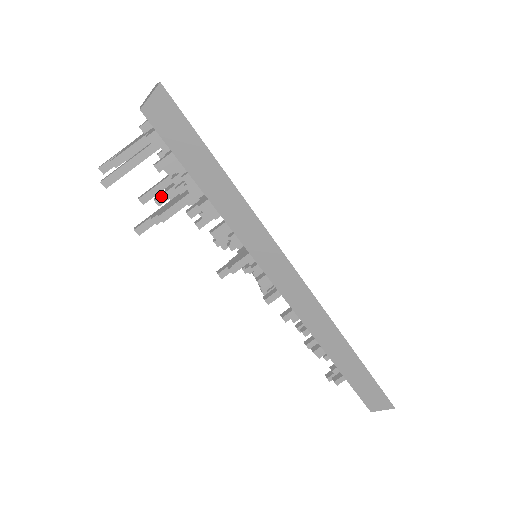
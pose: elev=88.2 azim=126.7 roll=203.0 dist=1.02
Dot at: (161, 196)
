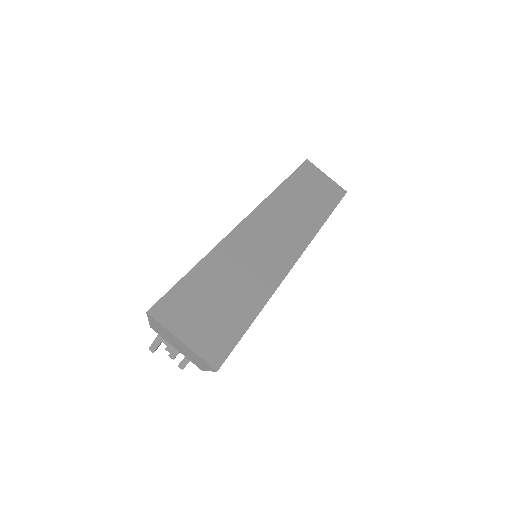
Dot at: occluded
